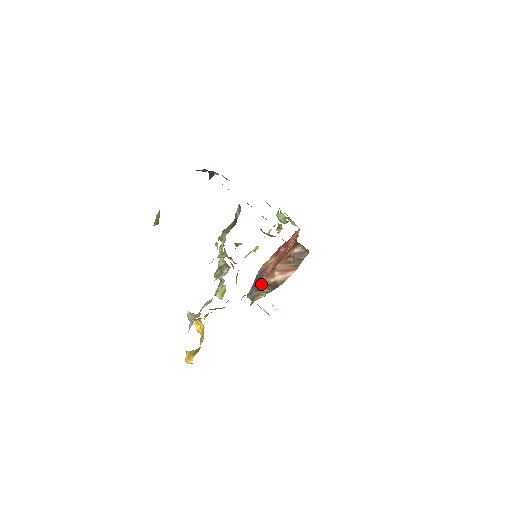
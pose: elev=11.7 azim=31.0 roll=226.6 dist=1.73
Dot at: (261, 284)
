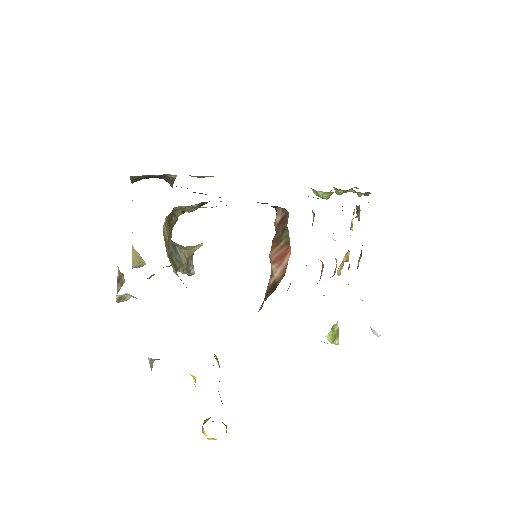
Dot at: (265, 293)
